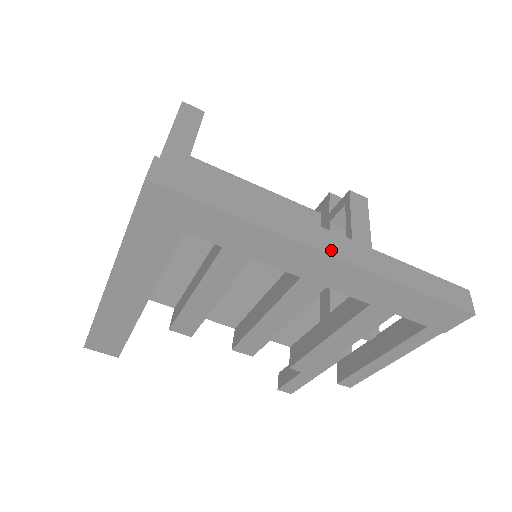
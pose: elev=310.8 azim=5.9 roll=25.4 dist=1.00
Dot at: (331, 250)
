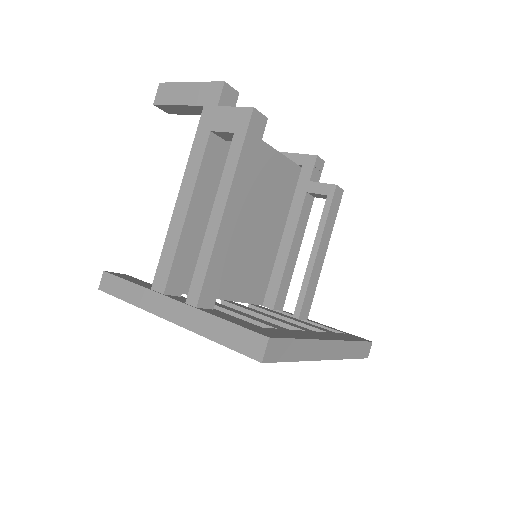
Dot at: (328, 356)
